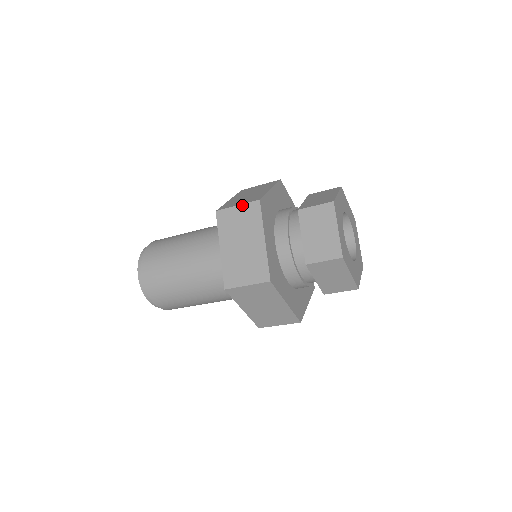
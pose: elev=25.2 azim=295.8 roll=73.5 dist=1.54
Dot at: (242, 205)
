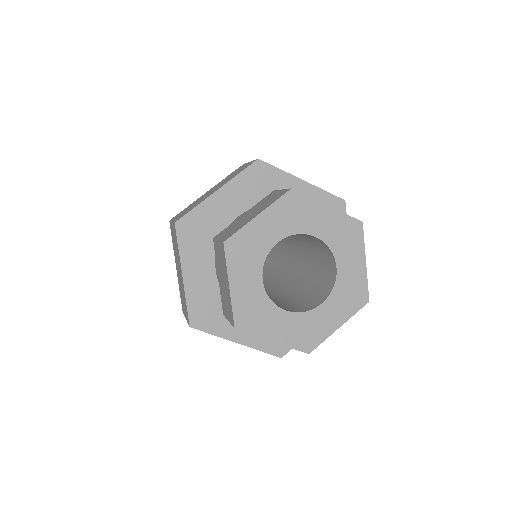
Dot at: occluded
